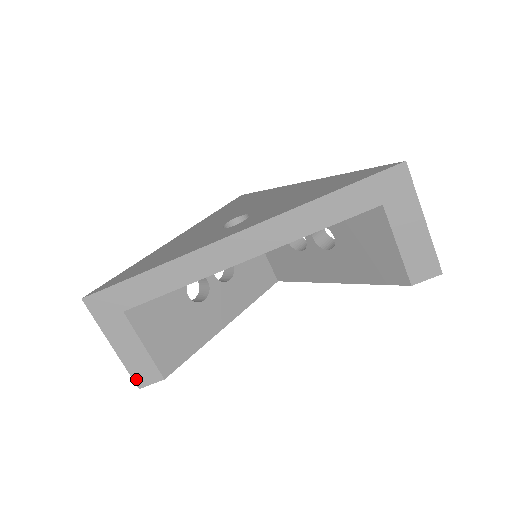
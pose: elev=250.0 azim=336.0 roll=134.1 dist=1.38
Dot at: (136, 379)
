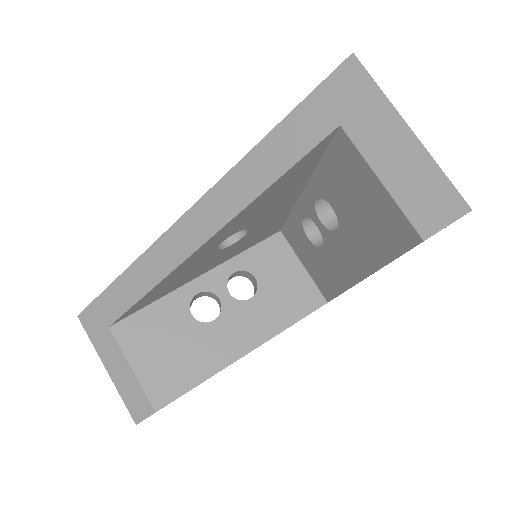
Dot at: (132, 411)
